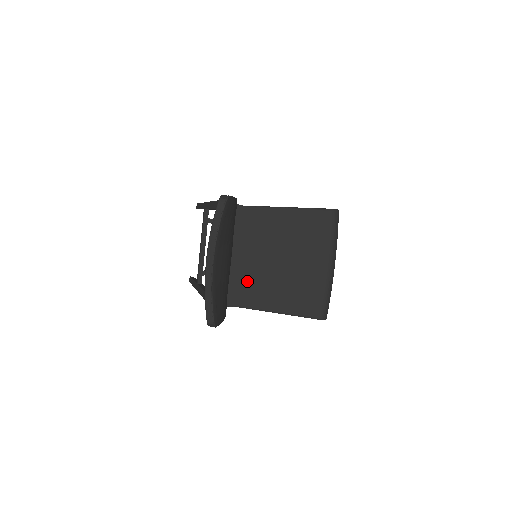
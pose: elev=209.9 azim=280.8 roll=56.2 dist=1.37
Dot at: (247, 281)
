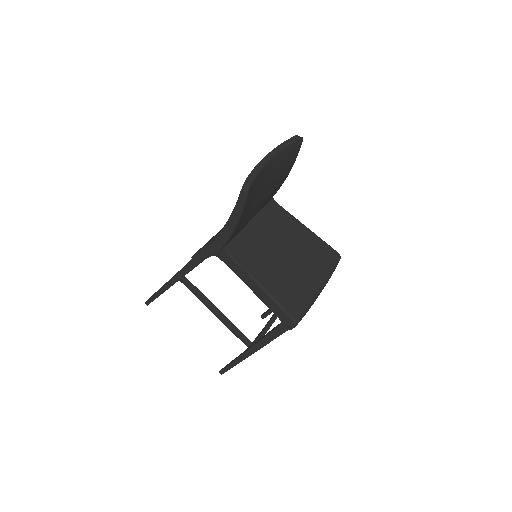
Dot at: (251, 246)
